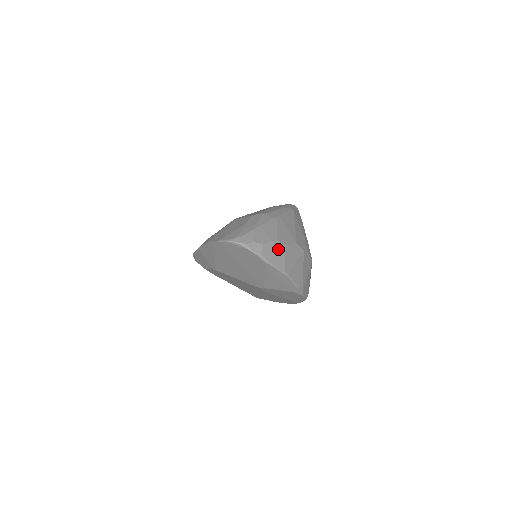
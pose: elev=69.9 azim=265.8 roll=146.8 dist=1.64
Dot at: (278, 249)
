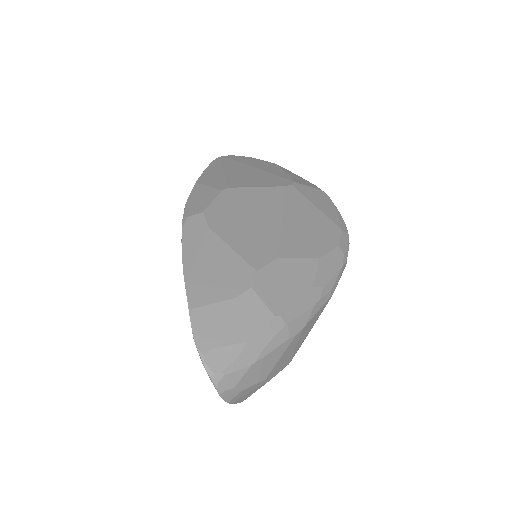
Dot at: (257, 387)
